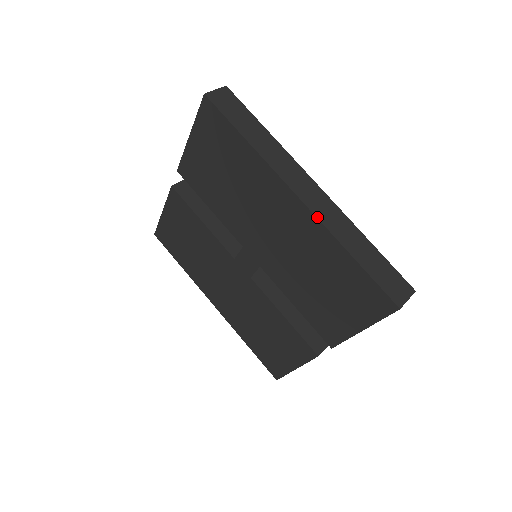
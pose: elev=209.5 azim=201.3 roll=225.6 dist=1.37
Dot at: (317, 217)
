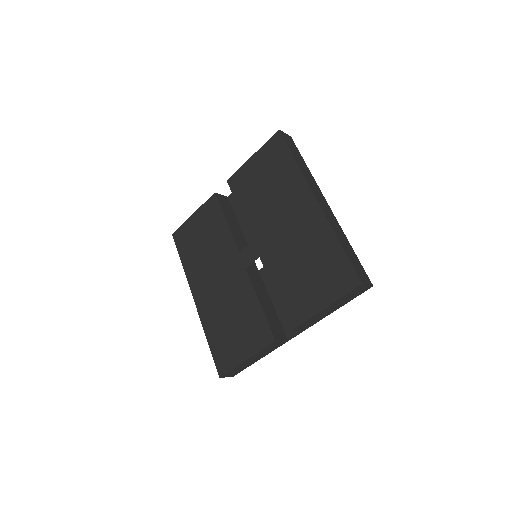
Dot at: (325, 214)
